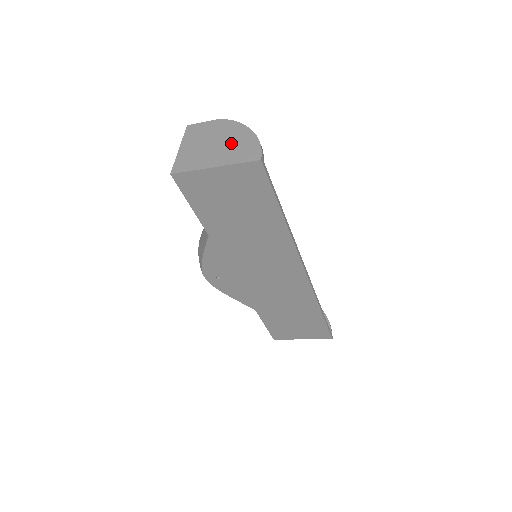
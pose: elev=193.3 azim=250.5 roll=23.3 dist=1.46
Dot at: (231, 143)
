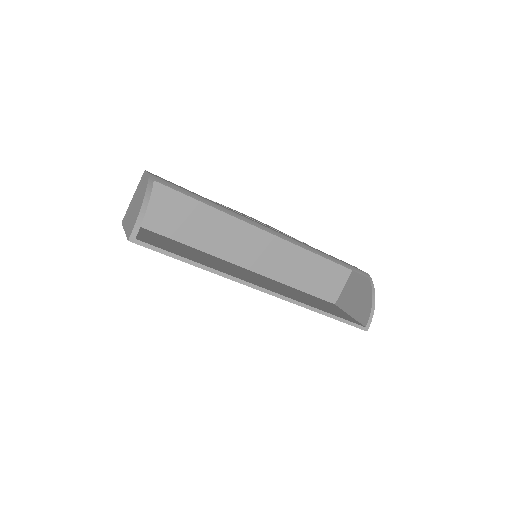
Dot at: (136, 209)
